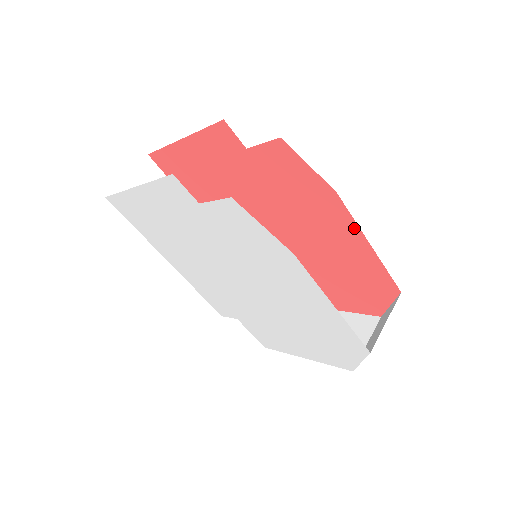
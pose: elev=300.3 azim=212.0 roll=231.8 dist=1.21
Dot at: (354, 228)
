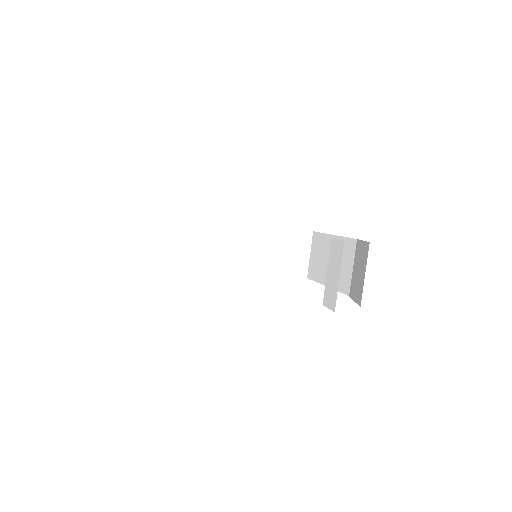
Dot at: occluded
